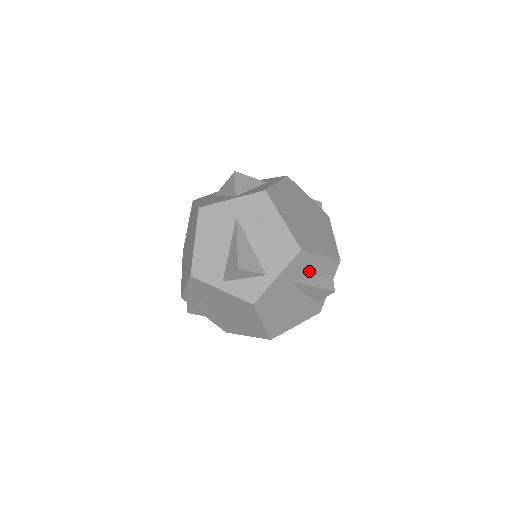
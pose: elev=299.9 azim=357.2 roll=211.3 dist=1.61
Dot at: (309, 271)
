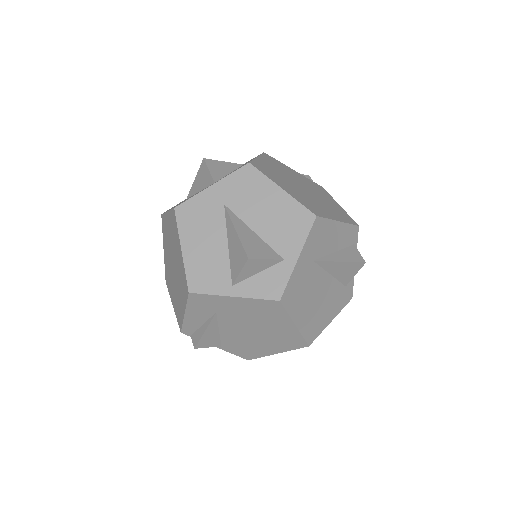
Dot at: (330, 244)
